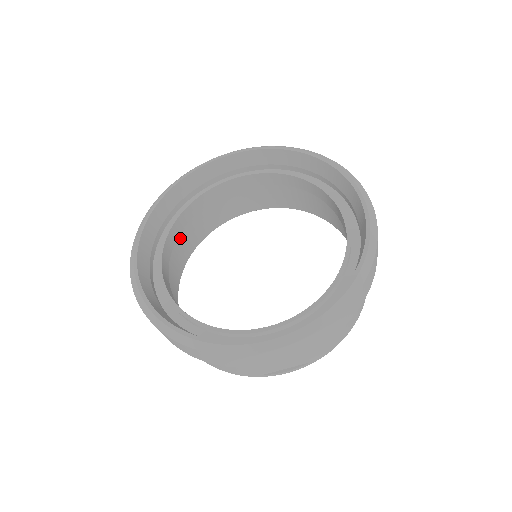
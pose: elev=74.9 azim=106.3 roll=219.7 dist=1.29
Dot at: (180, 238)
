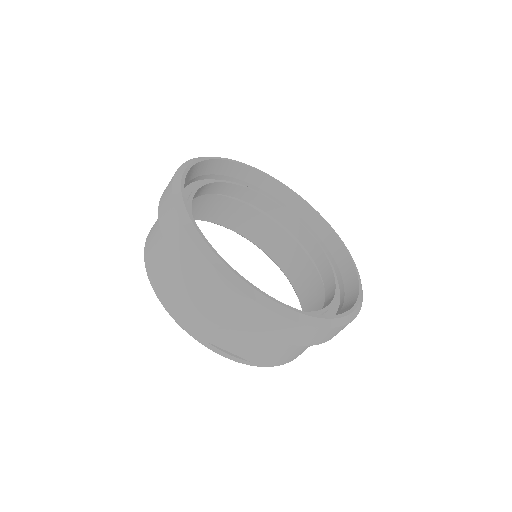
Dot at: (194, 199)
